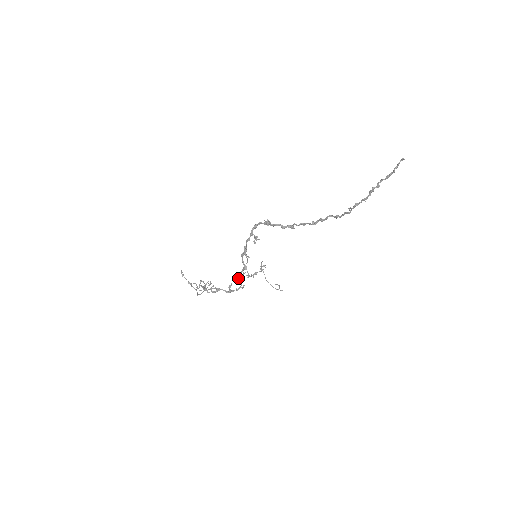
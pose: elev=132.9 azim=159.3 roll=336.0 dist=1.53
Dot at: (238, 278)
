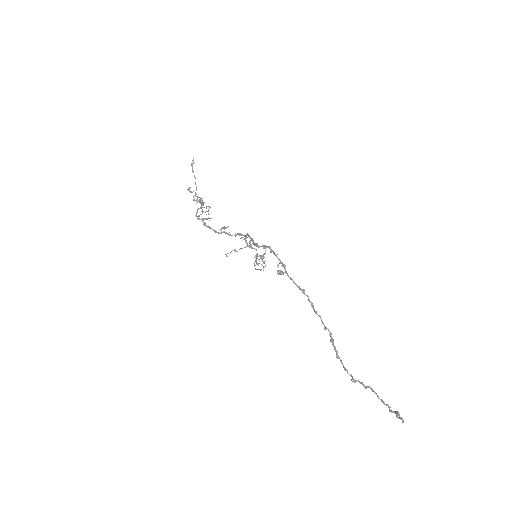
Dot at: (226, 254)
